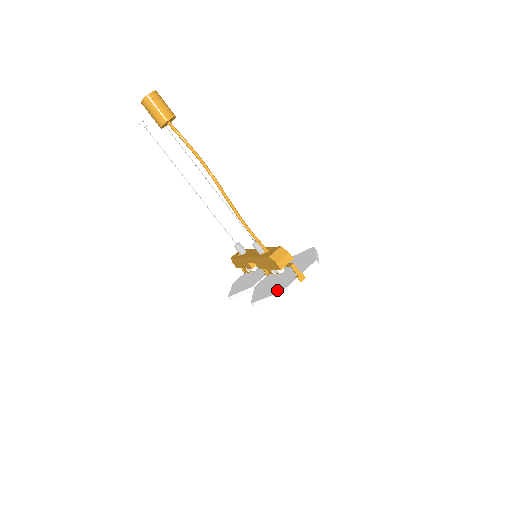
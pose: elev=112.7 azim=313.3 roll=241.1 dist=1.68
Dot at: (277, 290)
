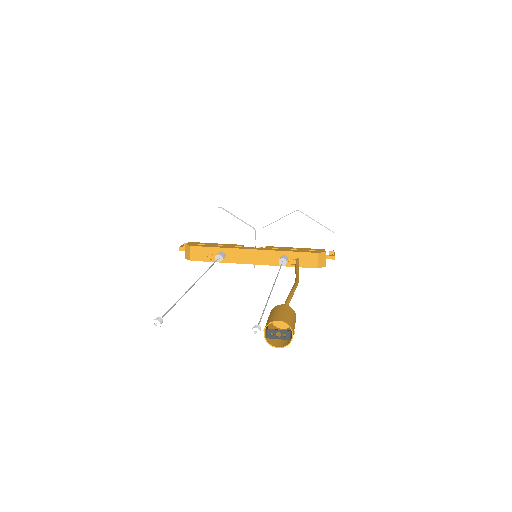
Dot at: (321, 275)
